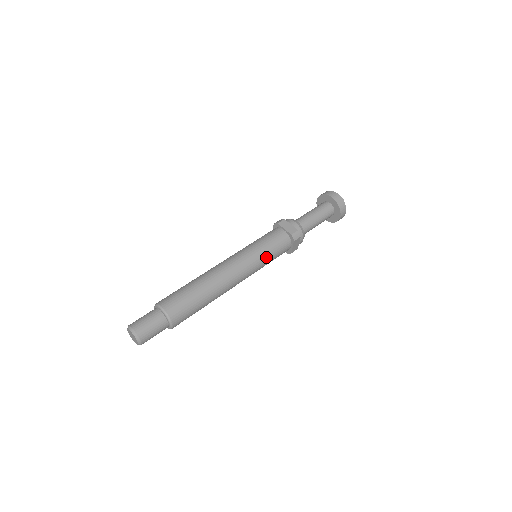
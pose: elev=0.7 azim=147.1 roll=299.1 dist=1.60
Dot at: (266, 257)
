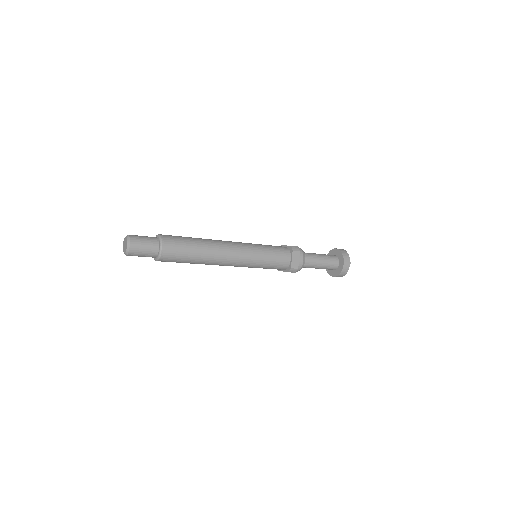
Dot at: (260, 266)
